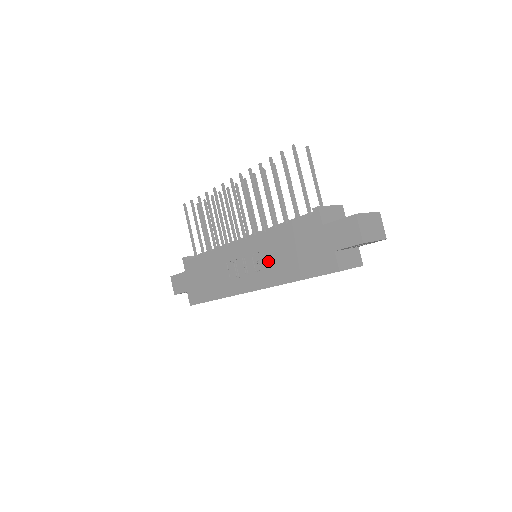
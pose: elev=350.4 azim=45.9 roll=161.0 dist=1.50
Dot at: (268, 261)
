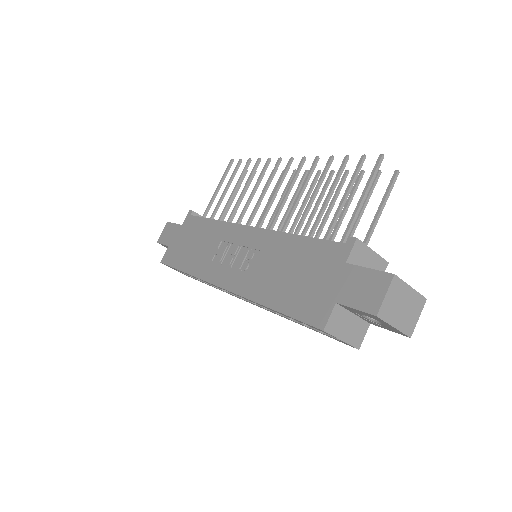
Dot at: (260, 266)
